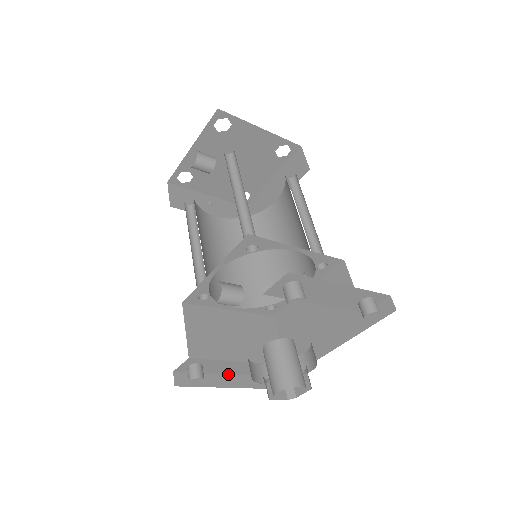
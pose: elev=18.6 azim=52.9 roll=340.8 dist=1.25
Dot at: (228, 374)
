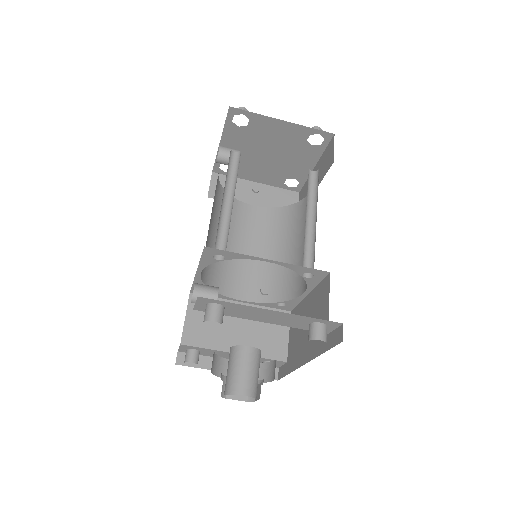
Dot at: occluded
